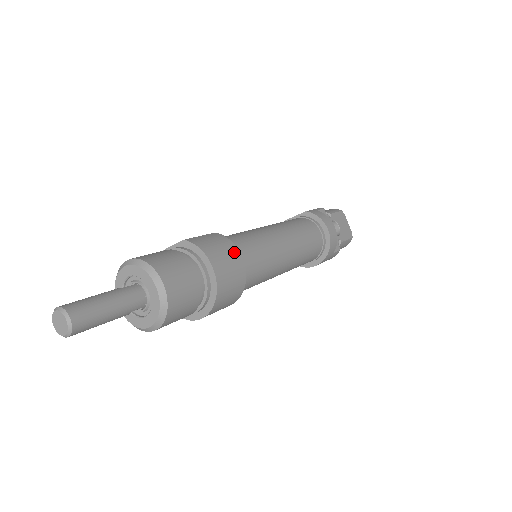
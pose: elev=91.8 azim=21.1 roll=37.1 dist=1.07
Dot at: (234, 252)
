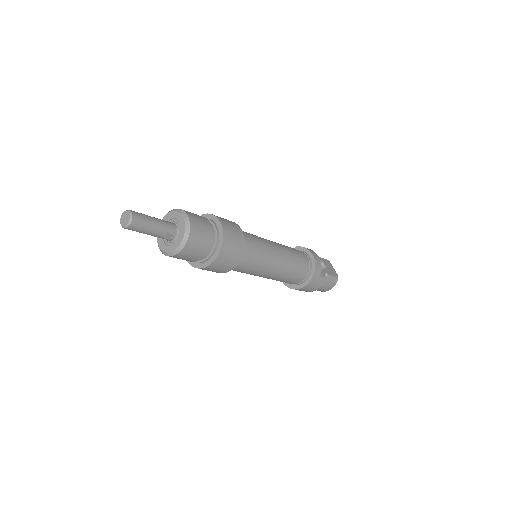
Dot at: (236, 225)
